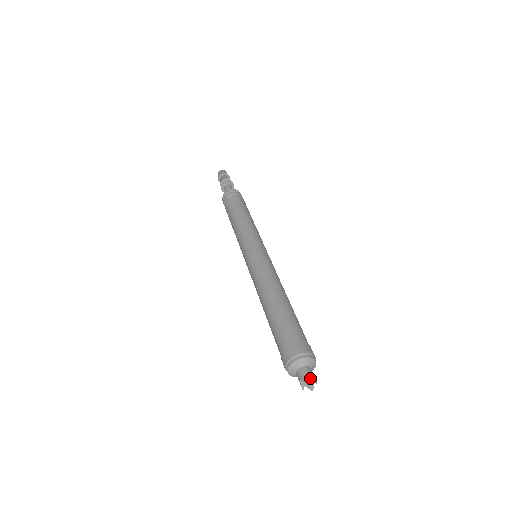
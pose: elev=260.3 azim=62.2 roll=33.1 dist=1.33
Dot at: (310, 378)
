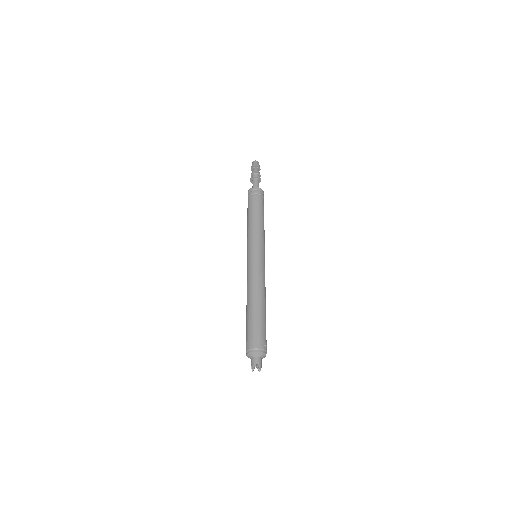
Dot at: (257, 365)
